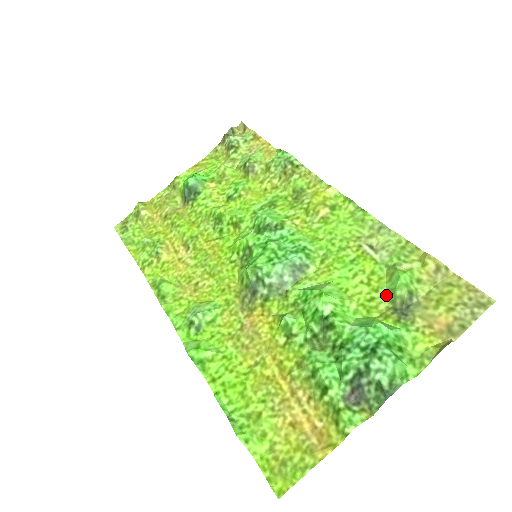
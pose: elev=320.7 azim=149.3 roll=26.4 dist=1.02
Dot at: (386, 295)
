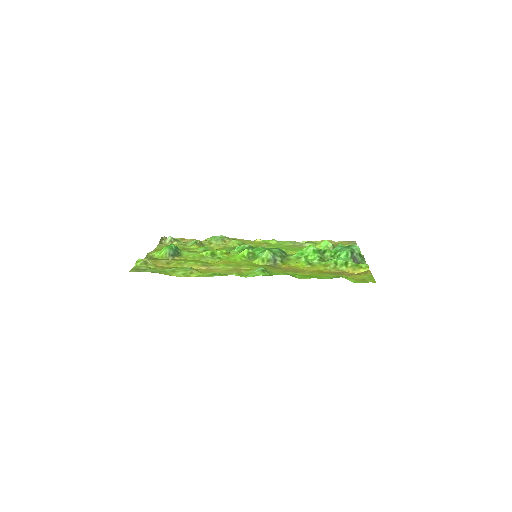
Dot at: occluded
